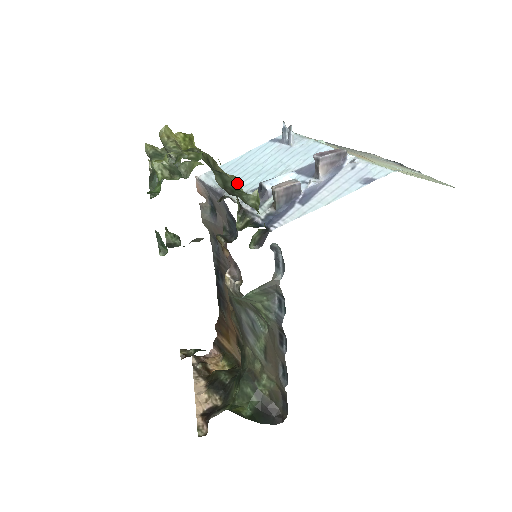
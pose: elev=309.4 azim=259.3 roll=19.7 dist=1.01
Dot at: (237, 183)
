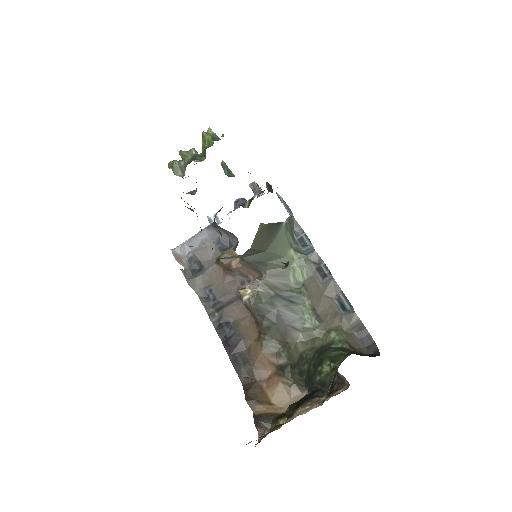
Dot at: occluded
